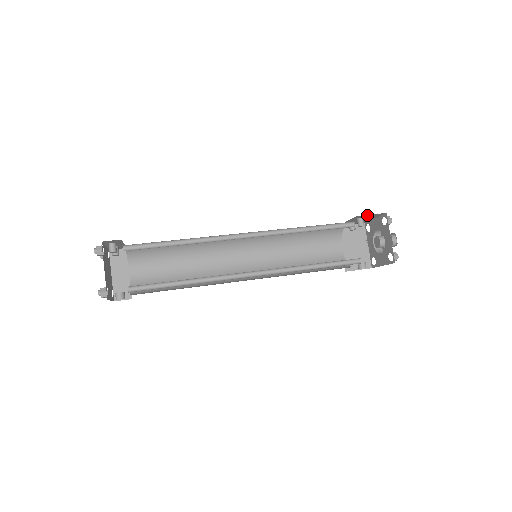
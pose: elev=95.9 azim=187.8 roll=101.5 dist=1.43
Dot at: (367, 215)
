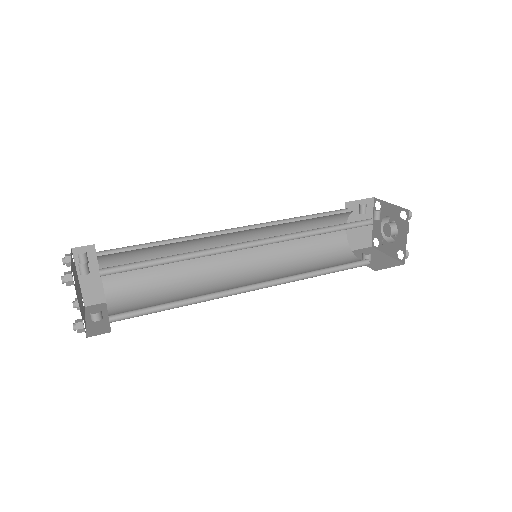
Dot at: occluded
